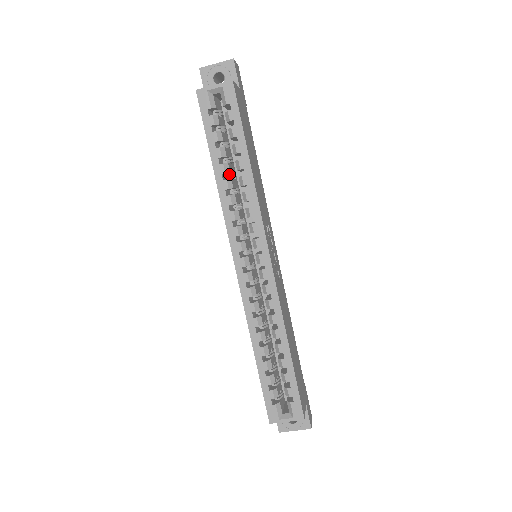
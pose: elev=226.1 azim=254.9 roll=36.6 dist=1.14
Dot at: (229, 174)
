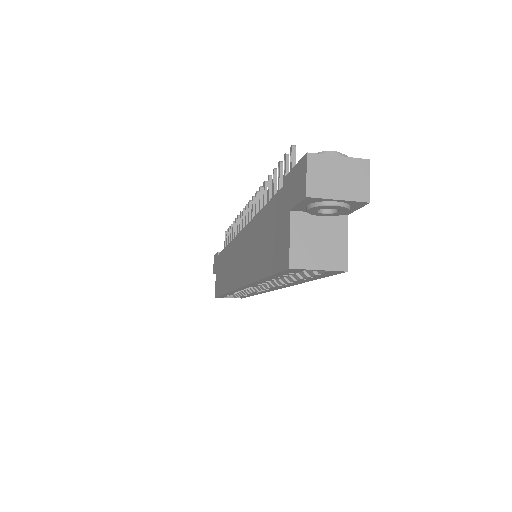
Dot at: occluded
